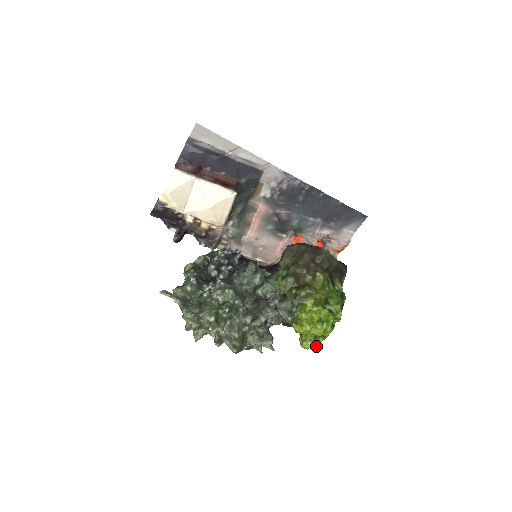
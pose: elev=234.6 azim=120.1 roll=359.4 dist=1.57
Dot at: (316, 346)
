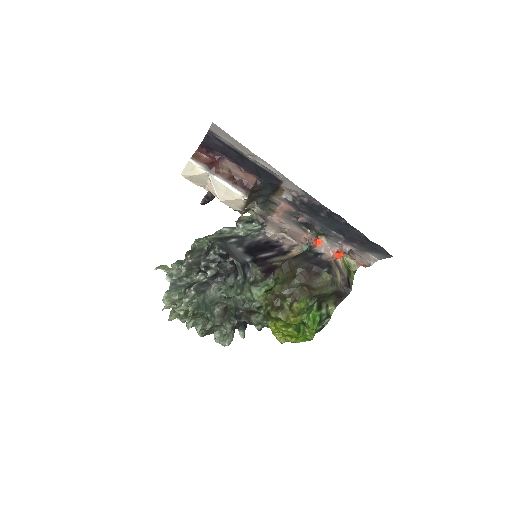
Dot at: occluded
